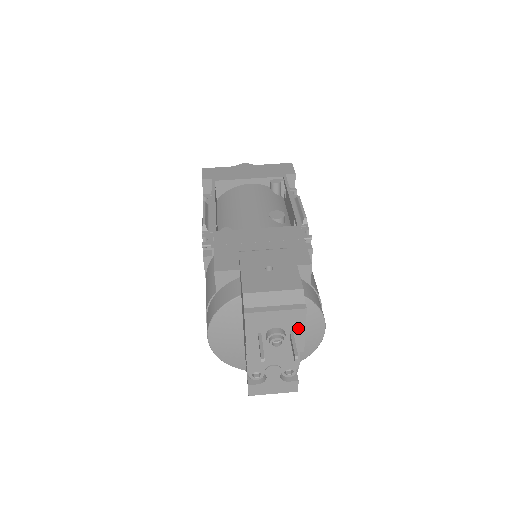
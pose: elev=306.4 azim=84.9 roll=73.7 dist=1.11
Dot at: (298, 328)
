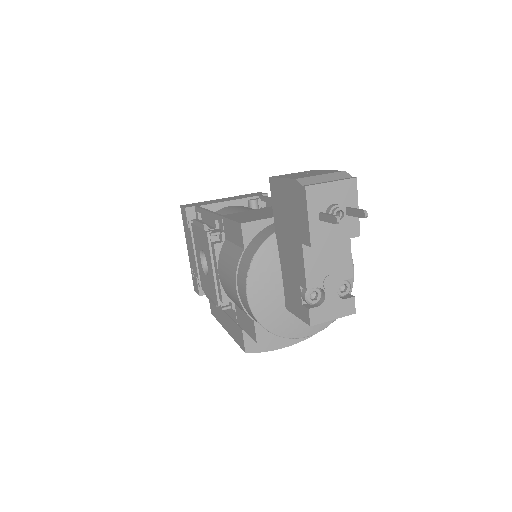
Dot at: (352, 204)
